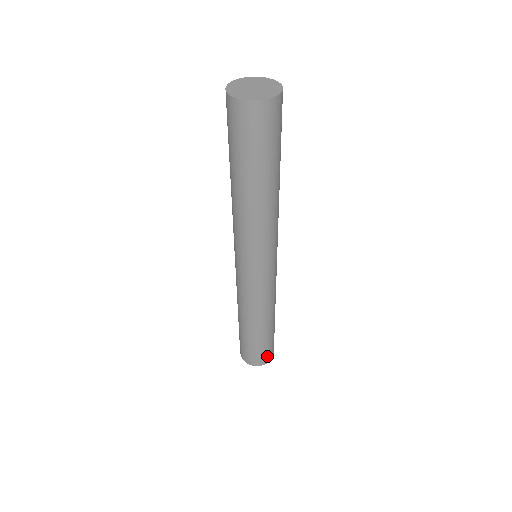
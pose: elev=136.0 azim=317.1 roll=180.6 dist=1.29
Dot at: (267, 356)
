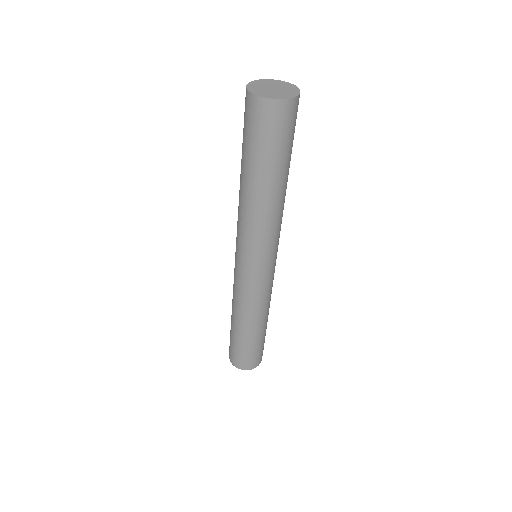
Dot at: (241, 362)
